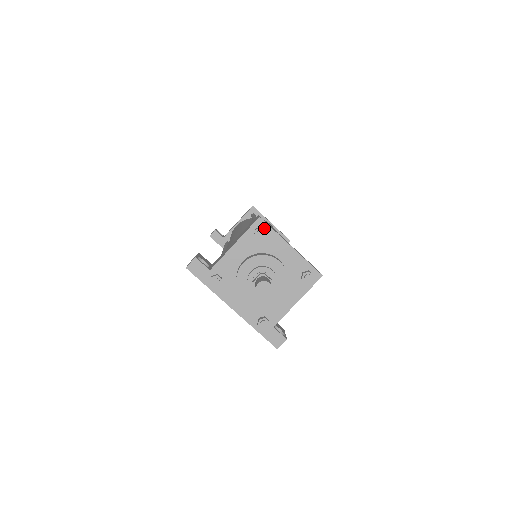
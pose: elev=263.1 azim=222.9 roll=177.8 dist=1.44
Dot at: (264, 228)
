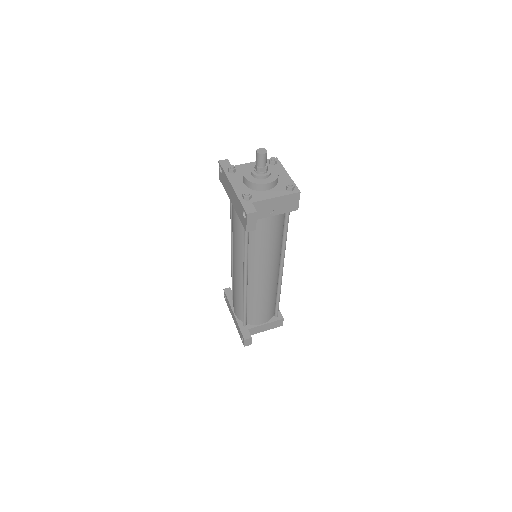
Dot at: (276, 162)
